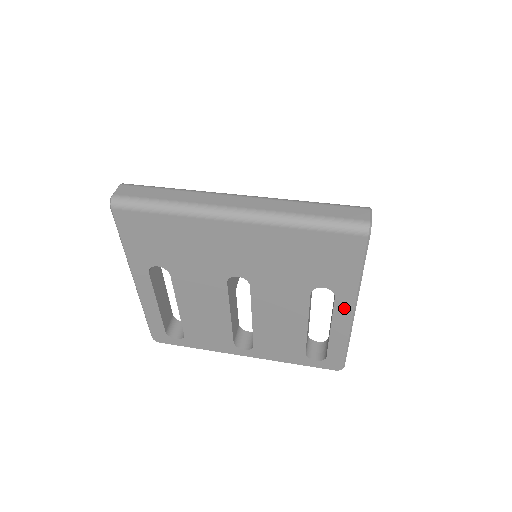
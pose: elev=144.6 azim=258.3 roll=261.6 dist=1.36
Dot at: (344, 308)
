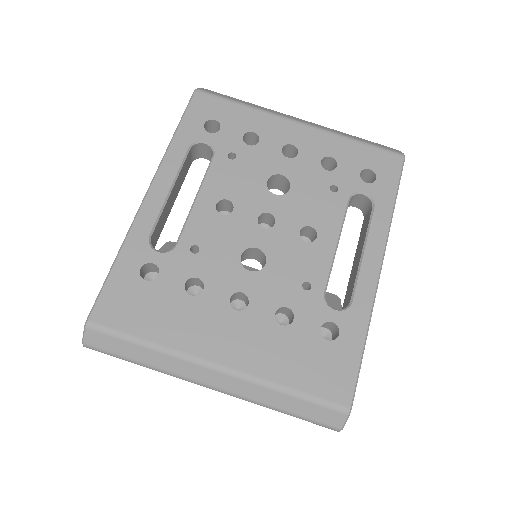
Dot at: occluded
